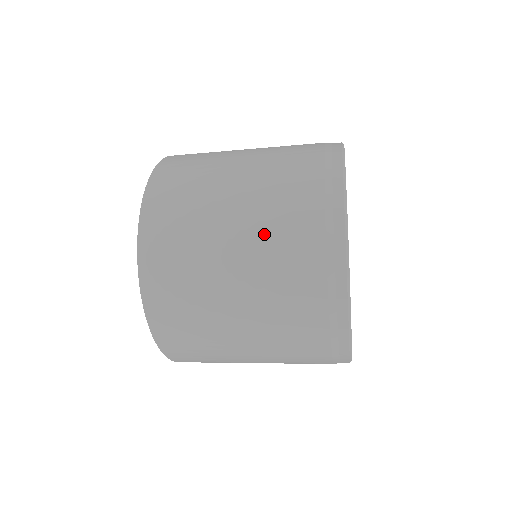
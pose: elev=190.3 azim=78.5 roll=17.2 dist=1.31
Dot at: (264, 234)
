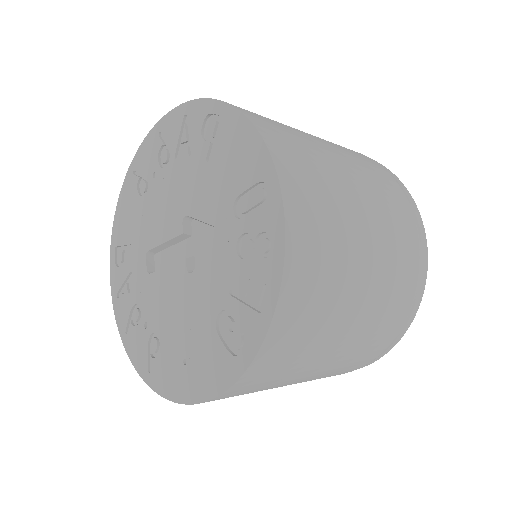
Dot at: (354, 158)
